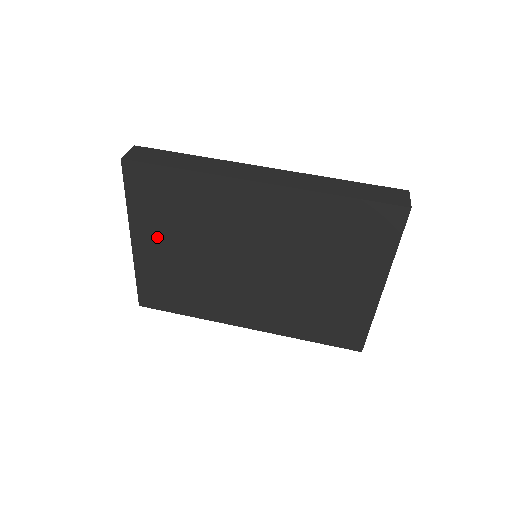
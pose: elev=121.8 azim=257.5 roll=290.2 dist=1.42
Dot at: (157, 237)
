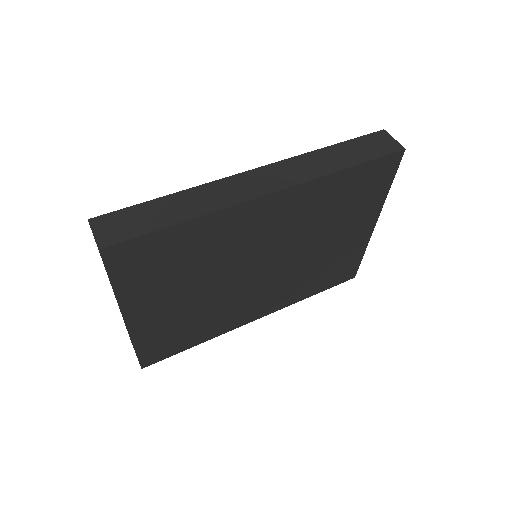
Dot at: (157, 300)
